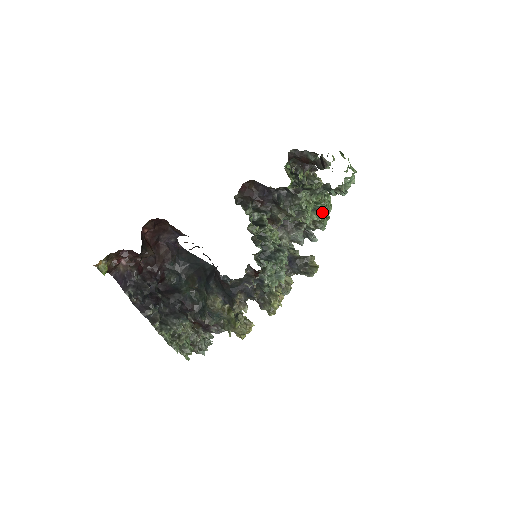
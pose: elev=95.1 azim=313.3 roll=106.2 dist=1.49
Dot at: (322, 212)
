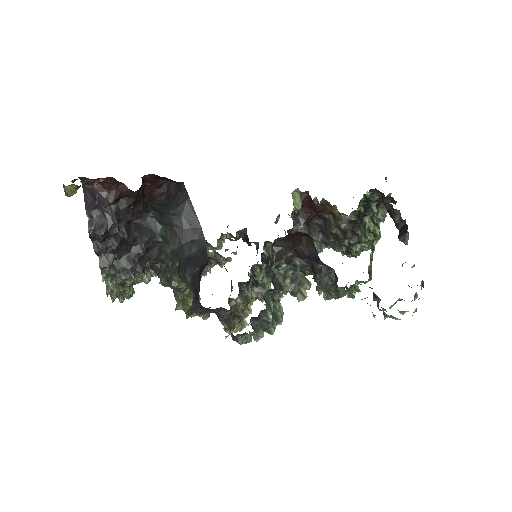
Dot at: (350, 296)
